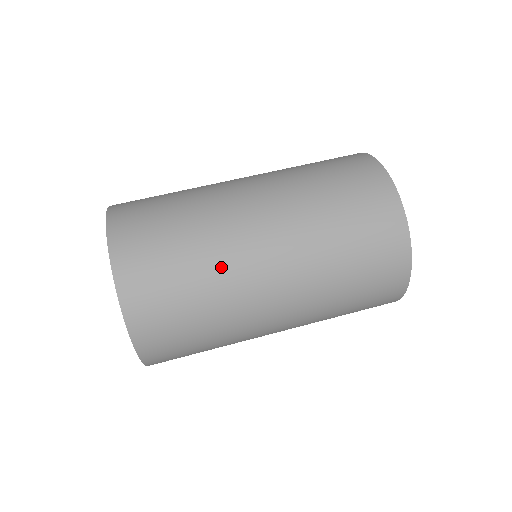
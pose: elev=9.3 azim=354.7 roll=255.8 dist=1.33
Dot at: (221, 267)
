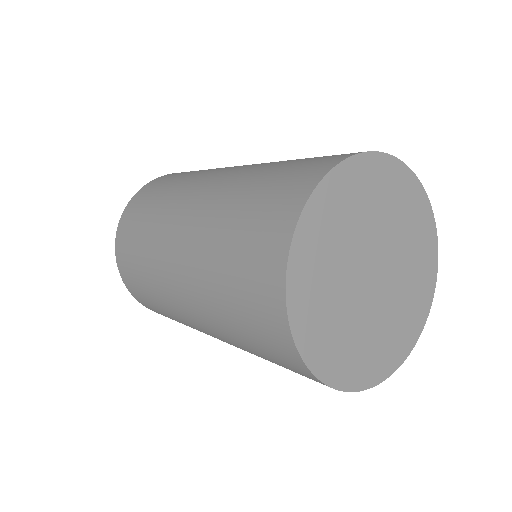
Dot at: (169, 200)
